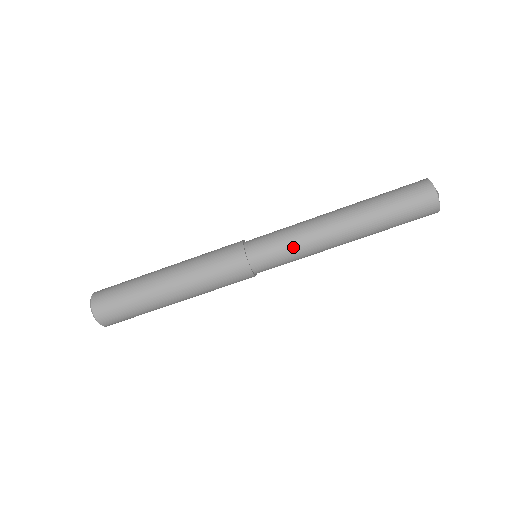
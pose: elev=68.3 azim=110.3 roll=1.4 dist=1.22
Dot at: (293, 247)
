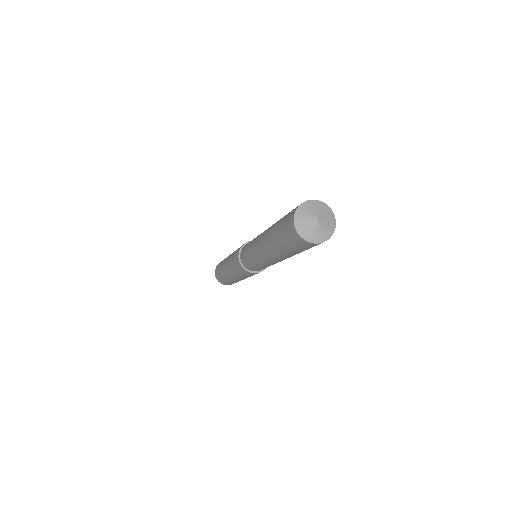
Dot at: occluded
